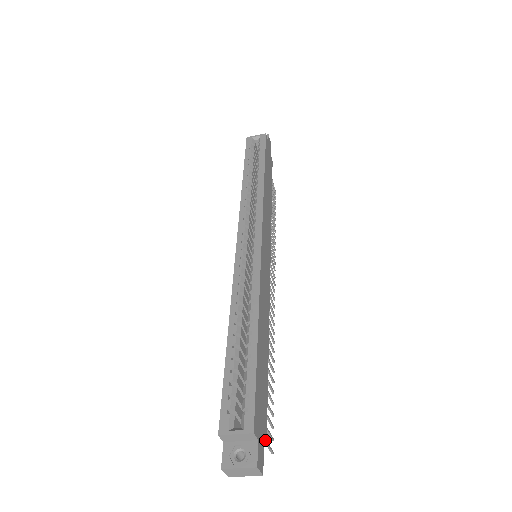
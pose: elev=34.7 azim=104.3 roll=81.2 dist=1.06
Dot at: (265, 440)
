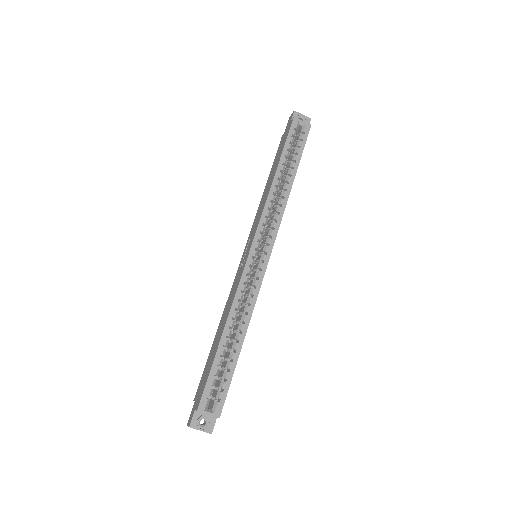
Dot at: occluded
